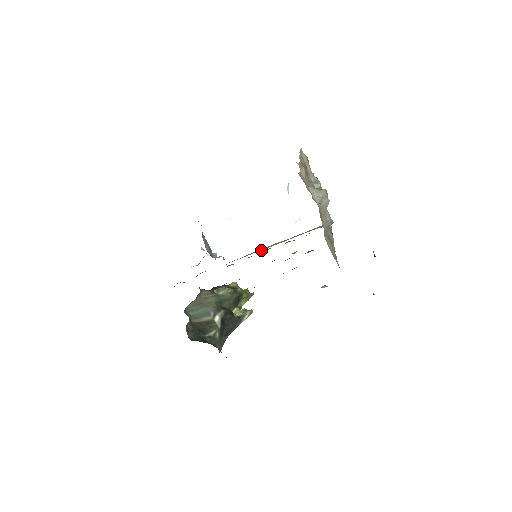
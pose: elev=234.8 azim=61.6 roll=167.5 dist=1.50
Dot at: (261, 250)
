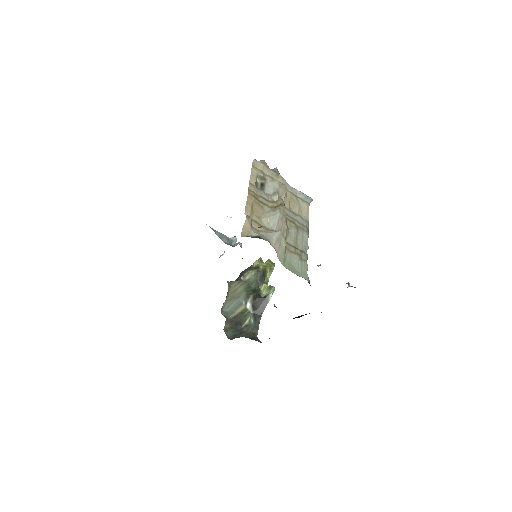
Dot at: occluded
